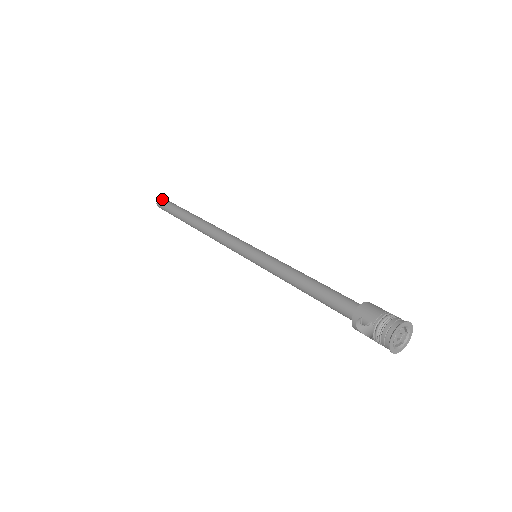
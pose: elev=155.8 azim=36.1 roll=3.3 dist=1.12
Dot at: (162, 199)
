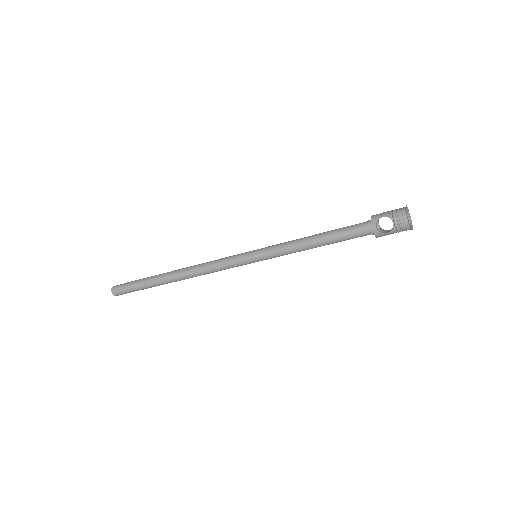
Dot at: (117, 285)
